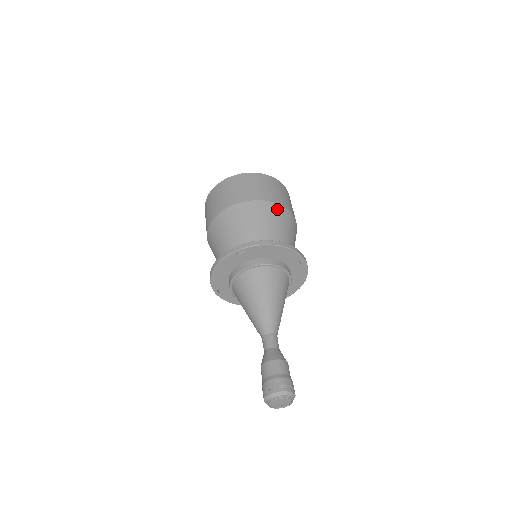
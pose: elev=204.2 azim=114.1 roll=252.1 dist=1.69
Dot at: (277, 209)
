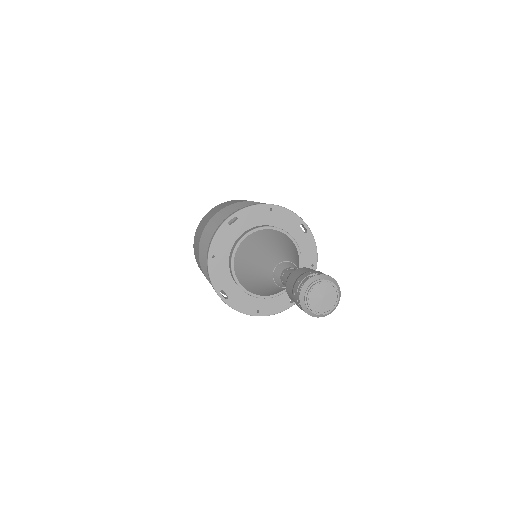
Dot at: occluded
